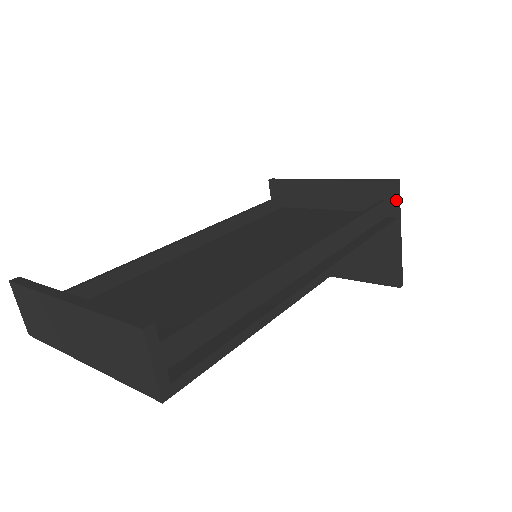
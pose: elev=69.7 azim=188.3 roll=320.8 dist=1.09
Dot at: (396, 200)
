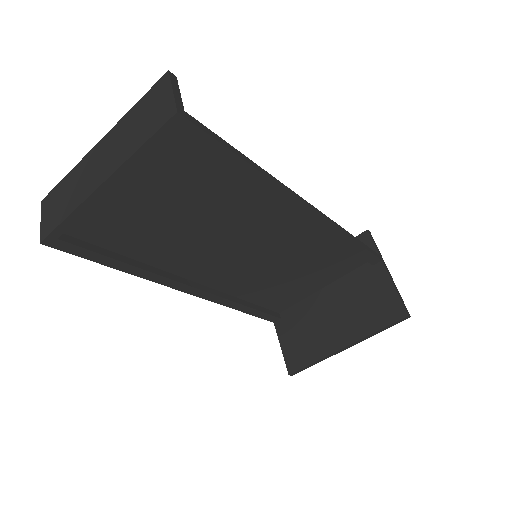
Dot at: (373, 243)
